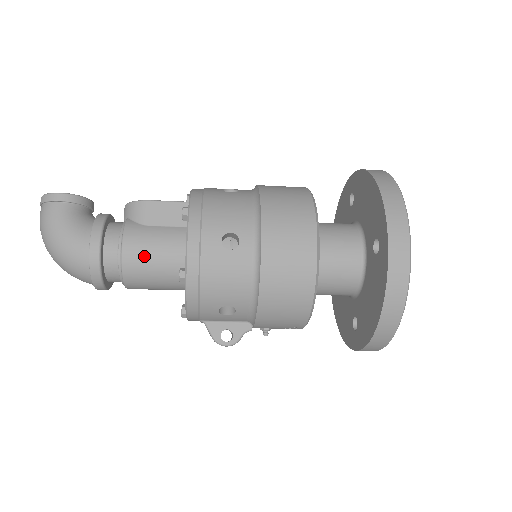
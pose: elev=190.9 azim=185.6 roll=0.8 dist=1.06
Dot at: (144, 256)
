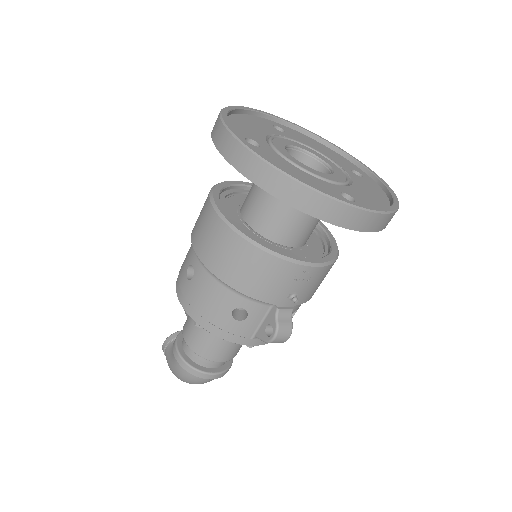
Dot at: (194, 333)
